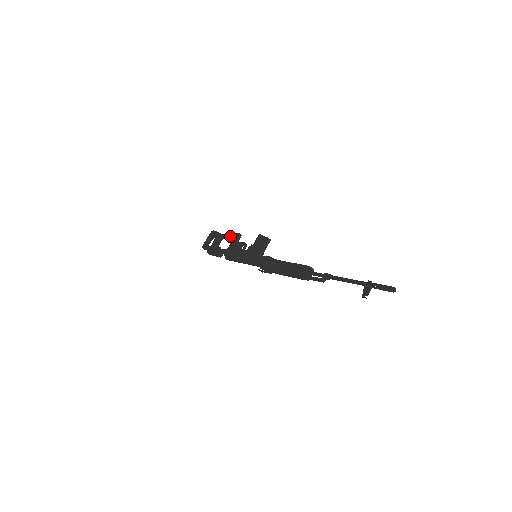
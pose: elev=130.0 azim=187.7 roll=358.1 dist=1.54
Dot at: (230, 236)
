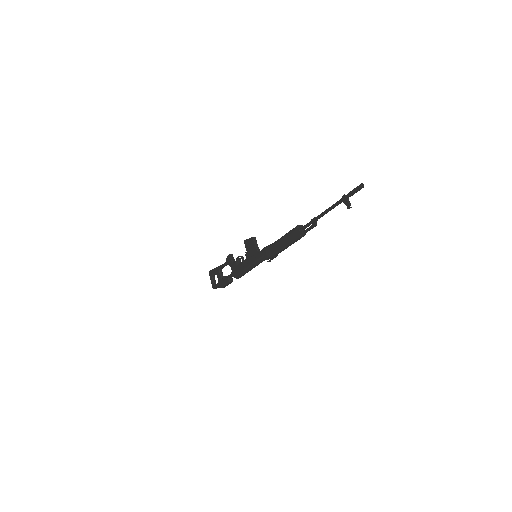
Dot at: (225, 262)
